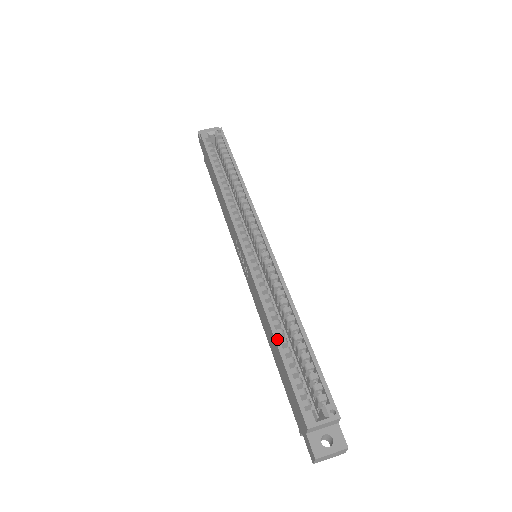
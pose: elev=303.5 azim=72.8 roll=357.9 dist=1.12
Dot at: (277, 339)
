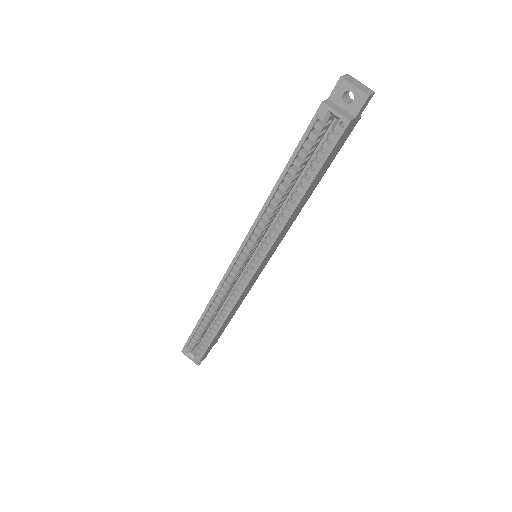
Dot at: (202, 317)
